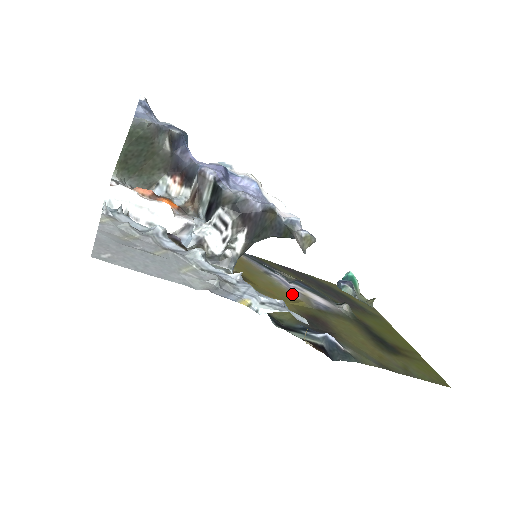
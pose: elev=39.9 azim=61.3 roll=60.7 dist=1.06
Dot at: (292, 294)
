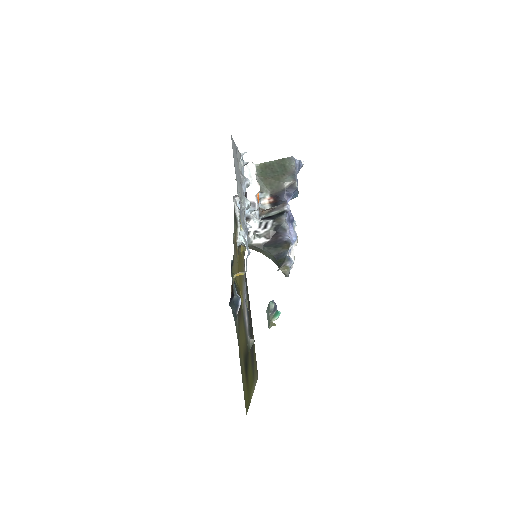
Dot at: (243, 295)
